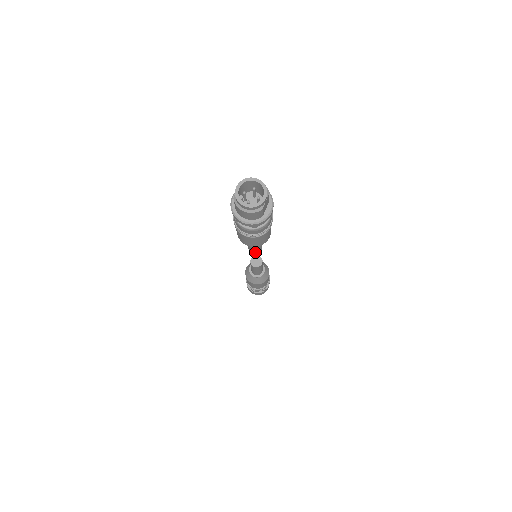
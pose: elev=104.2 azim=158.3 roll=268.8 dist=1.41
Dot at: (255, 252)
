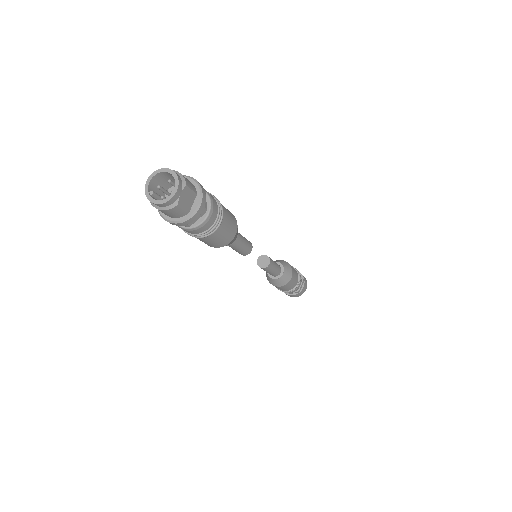
Dot at: (241, 252)
